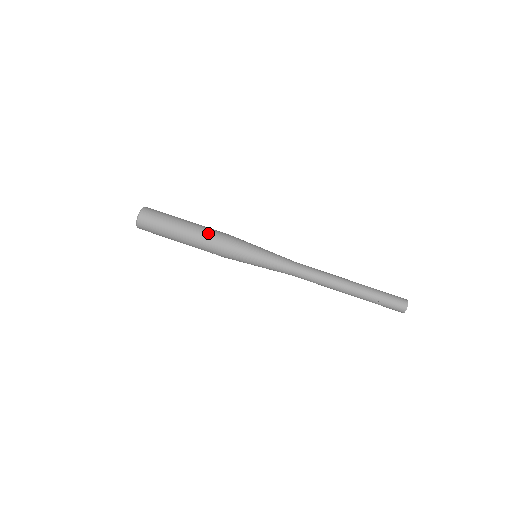
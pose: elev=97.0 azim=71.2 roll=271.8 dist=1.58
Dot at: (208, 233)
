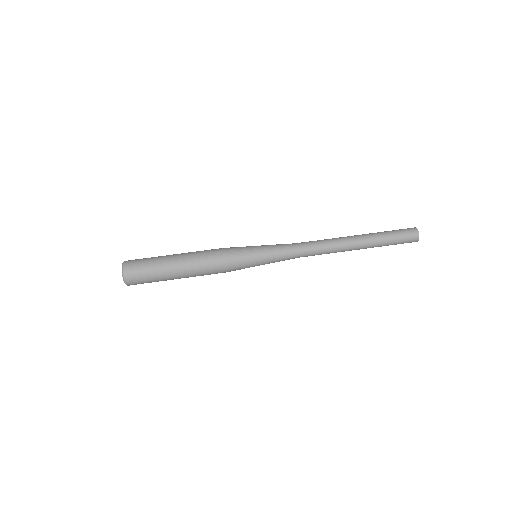
Dot at: (200, 258)
